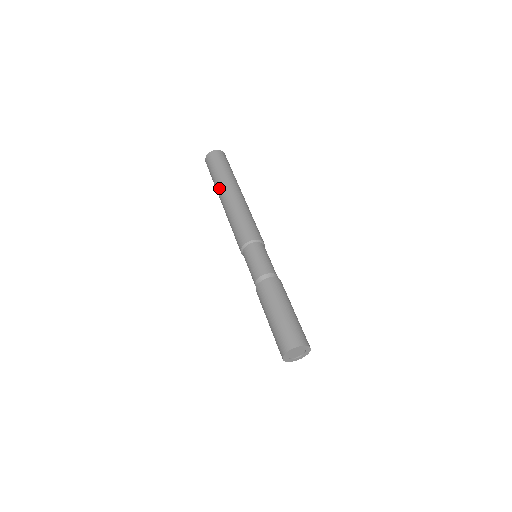
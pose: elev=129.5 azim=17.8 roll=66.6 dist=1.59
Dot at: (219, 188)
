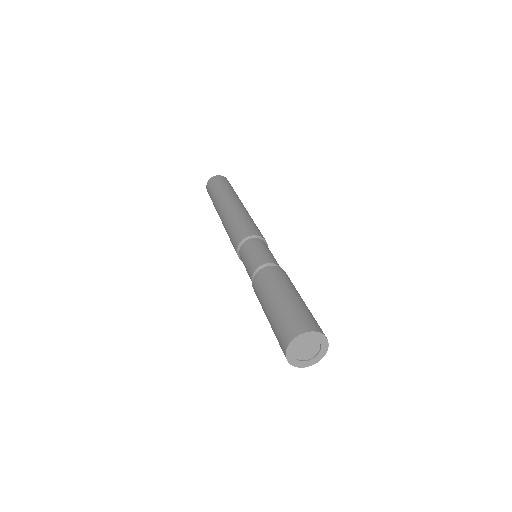
Dot at: (221, 198)
